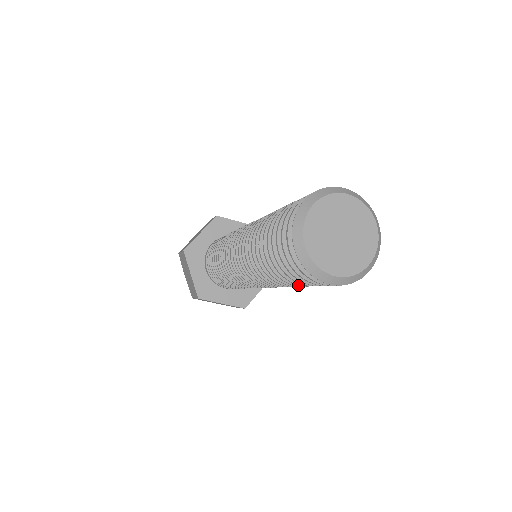
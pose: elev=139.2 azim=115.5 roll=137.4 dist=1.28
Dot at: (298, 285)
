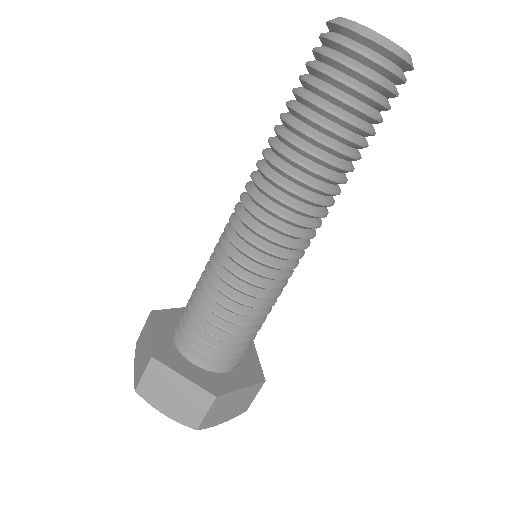
Dot at: (363, 143)
